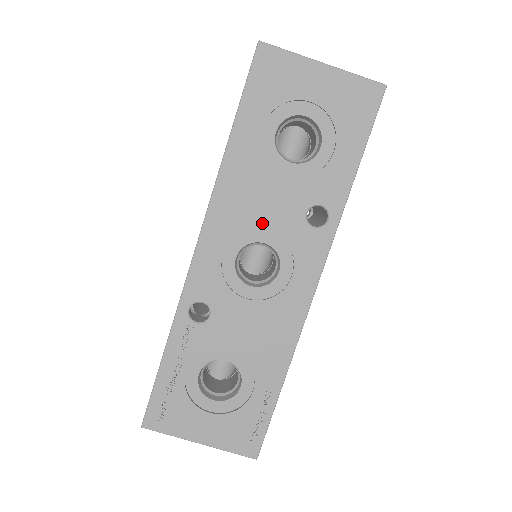
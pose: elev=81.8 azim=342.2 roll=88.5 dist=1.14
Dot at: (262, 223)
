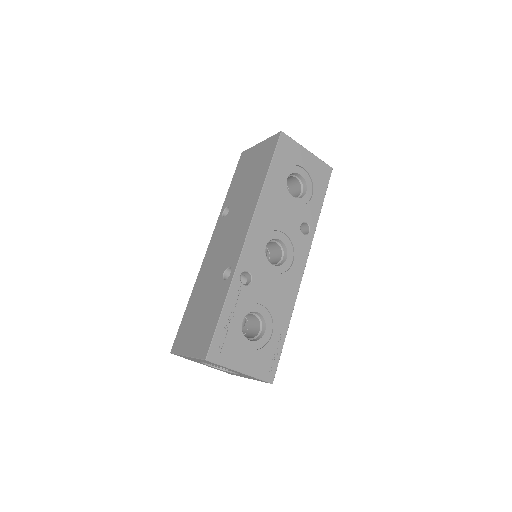
Dot at: (280, 227)
